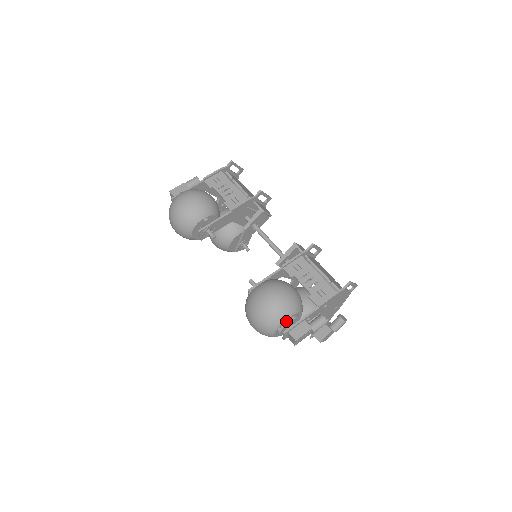
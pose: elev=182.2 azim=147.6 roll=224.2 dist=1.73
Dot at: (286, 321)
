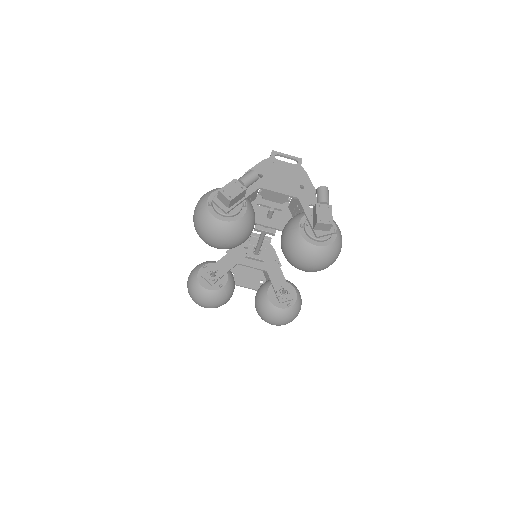
Dot at: (214, 197)
